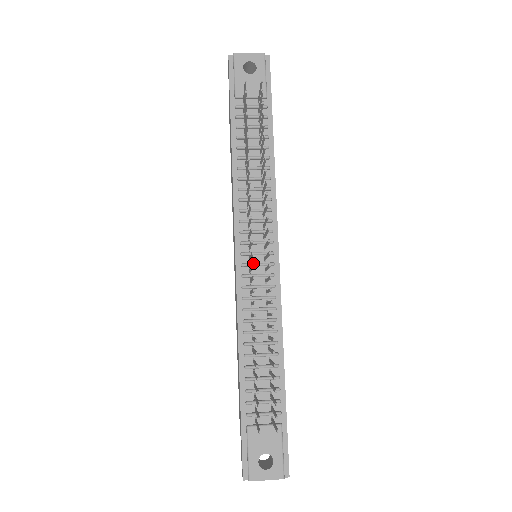
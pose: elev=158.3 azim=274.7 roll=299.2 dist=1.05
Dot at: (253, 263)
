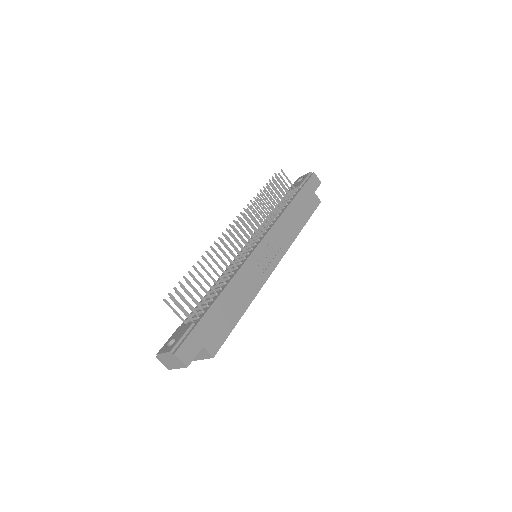
Dot at: (243, 251)
